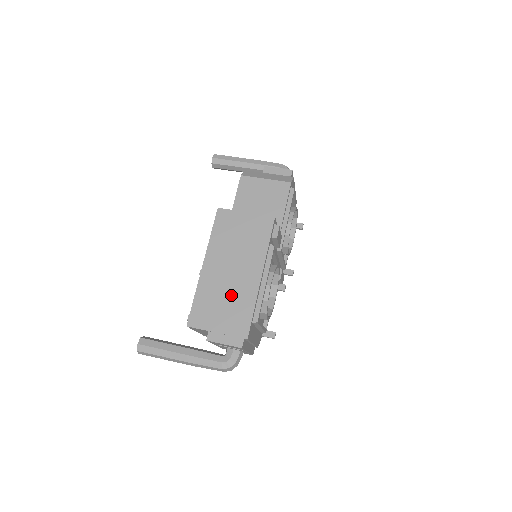
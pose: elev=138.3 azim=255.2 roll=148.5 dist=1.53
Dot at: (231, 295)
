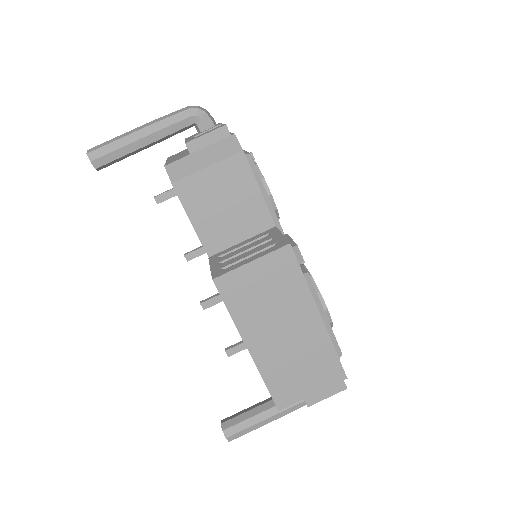
Dot at: (302, 355)
